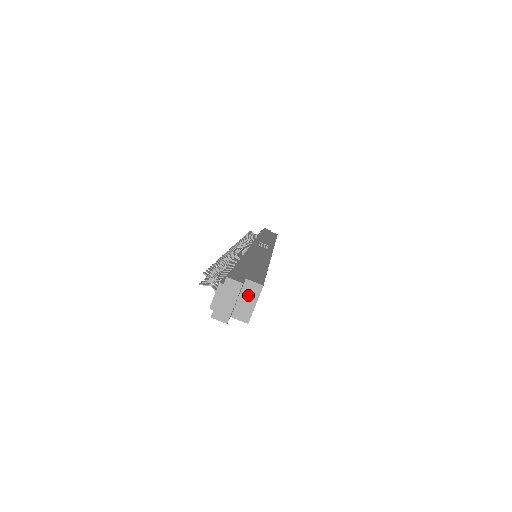
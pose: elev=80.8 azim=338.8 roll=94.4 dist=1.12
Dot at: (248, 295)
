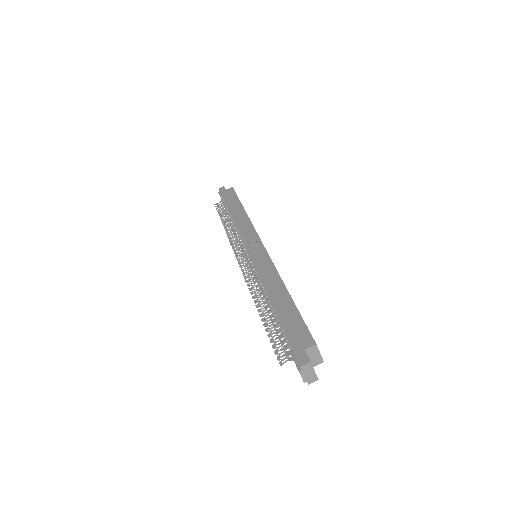
Dot at: (312, 354)
